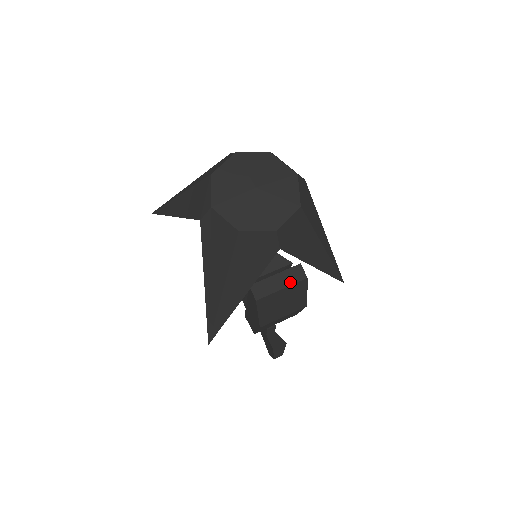
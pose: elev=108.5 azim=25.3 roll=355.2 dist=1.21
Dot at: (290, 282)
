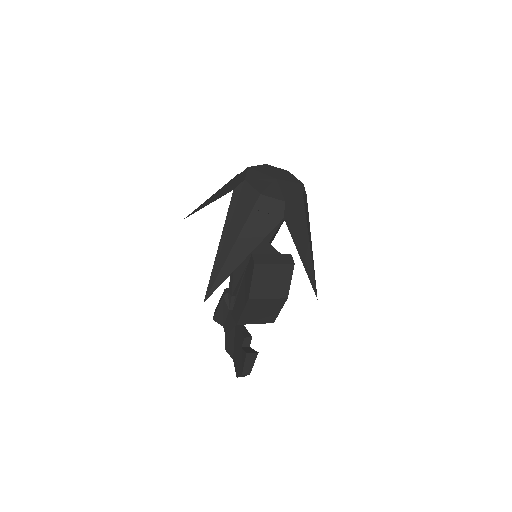
Dot at: (282, 262)
